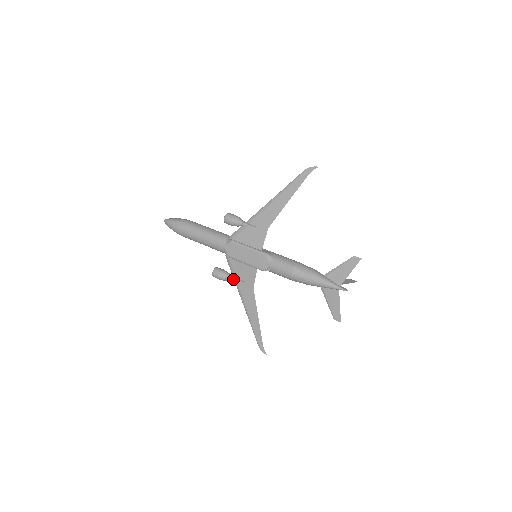
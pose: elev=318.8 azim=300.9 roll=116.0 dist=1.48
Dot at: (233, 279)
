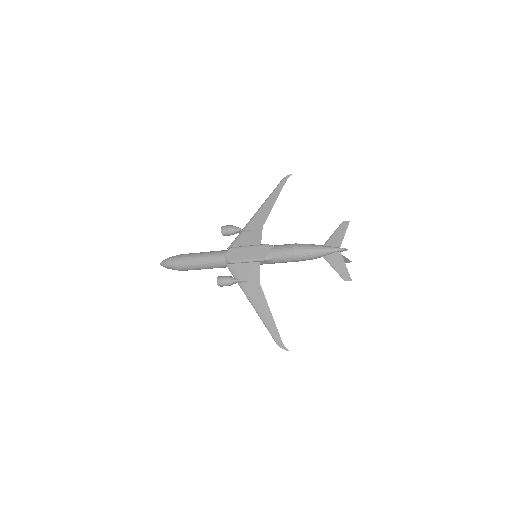
Dot at: (238, 280)
